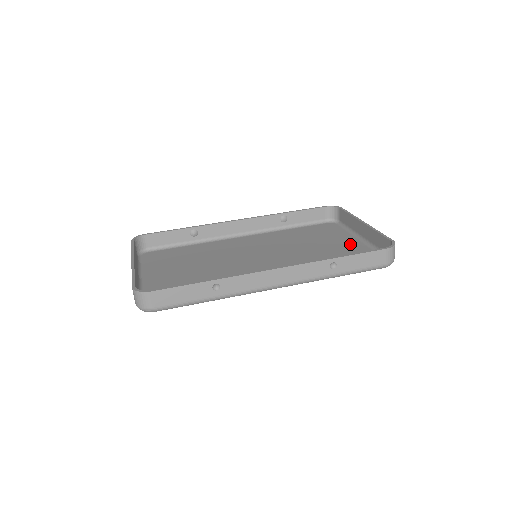
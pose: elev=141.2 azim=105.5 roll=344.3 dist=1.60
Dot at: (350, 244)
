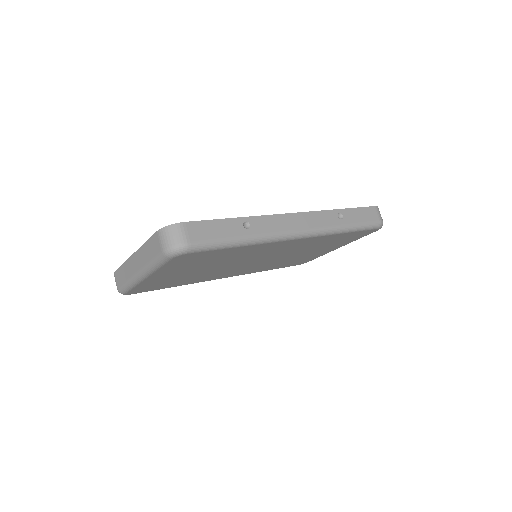
Dot at: occluded
